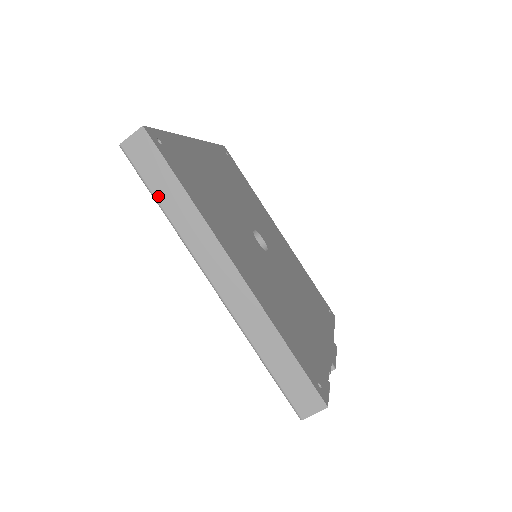
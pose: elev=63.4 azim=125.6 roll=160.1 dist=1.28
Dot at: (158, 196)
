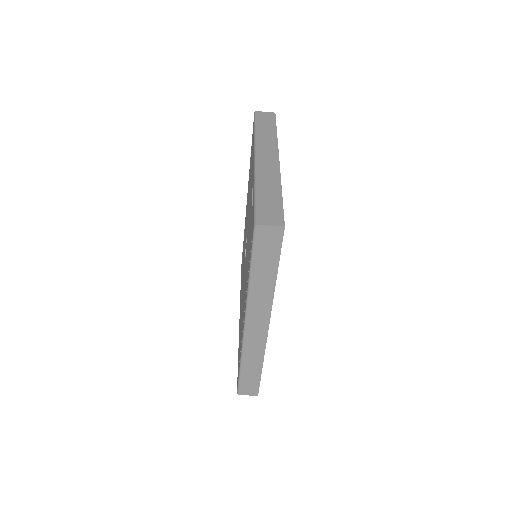
Dot at: (255, 268)
